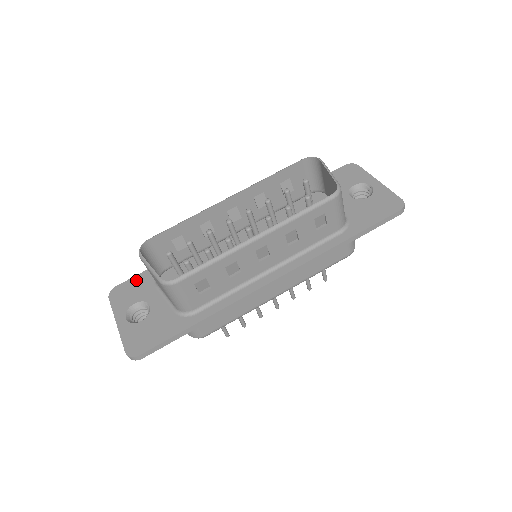
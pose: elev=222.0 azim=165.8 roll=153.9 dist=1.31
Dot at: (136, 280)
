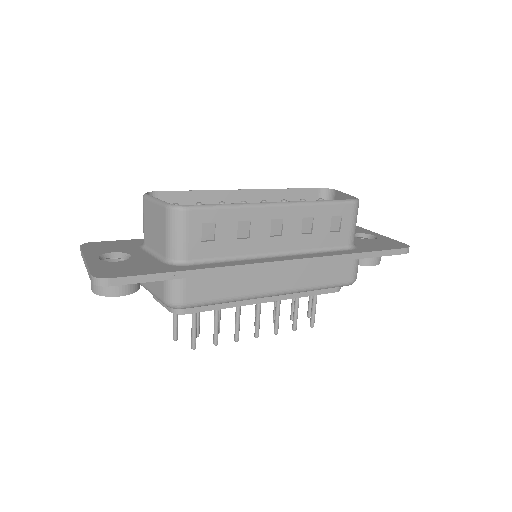
Dot at: (118, 242)
